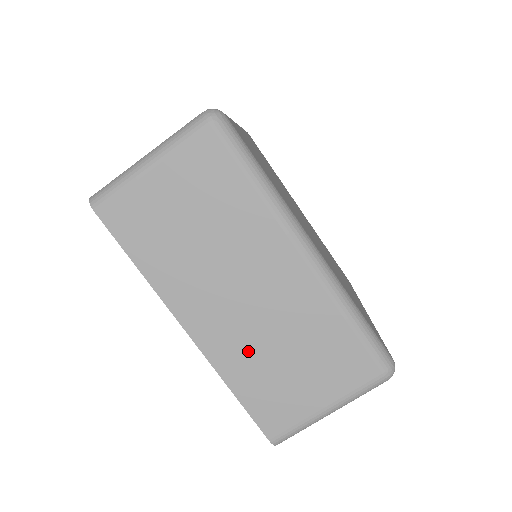
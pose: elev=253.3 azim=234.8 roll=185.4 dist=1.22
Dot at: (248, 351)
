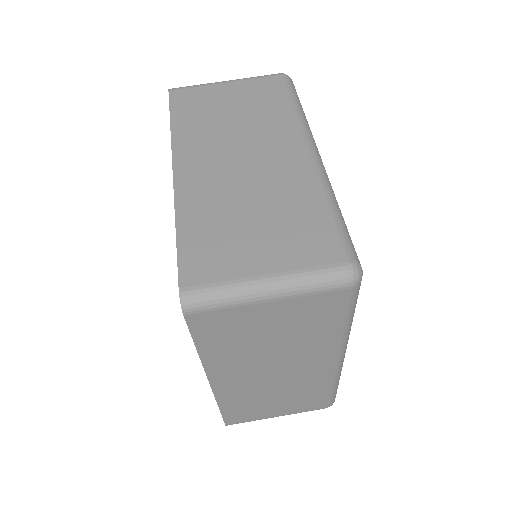
Dot at: (217, 200)
